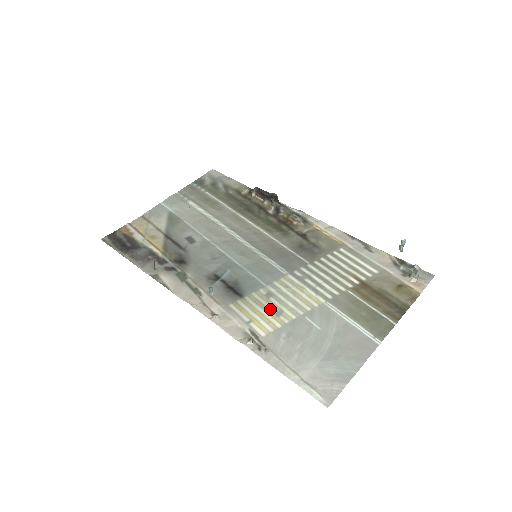
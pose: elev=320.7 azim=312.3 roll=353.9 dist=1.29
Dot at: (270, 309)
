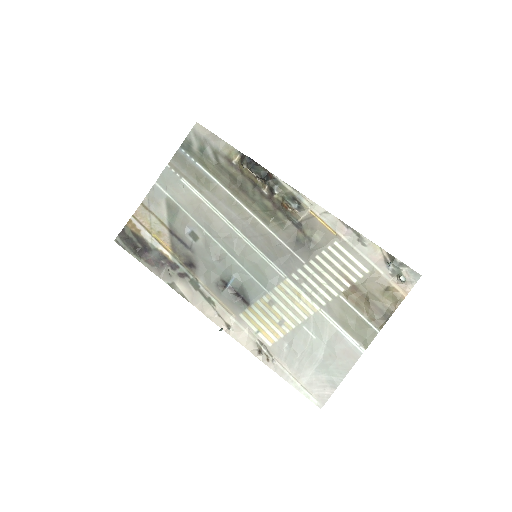
Dot at: (273, 319)
